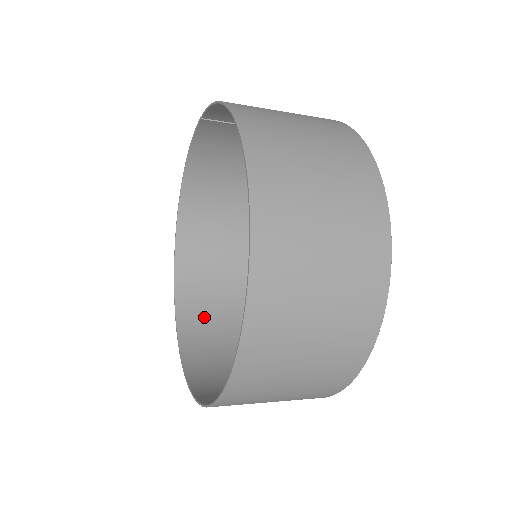
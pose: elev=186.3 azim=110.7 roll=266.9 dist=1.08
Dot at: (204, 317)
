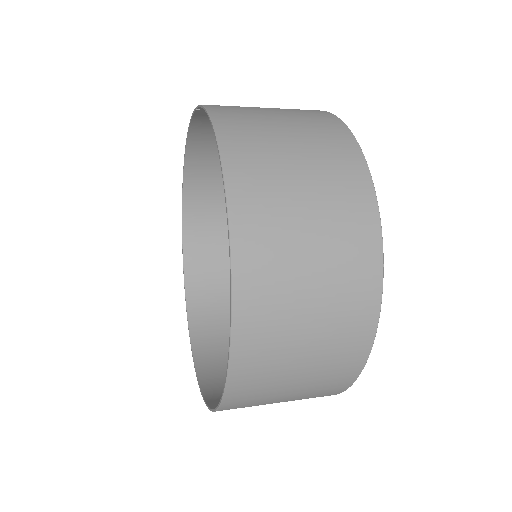
Dot at: (212, 287)
